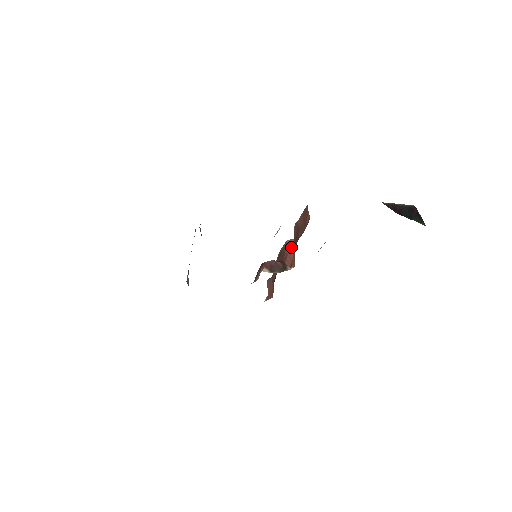
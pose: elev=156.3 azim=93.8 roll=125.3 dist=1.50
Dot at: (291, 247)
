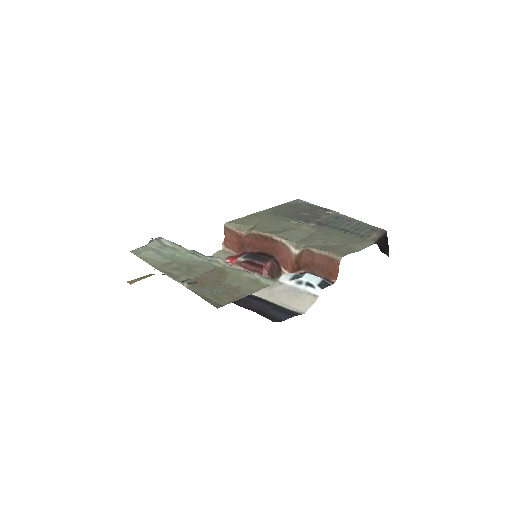
Dot at: (290, 253)
